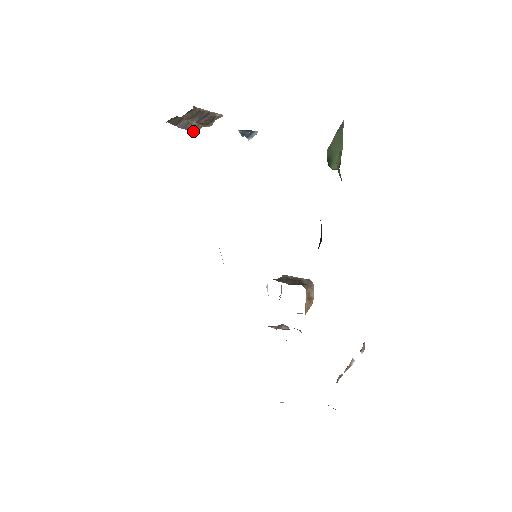
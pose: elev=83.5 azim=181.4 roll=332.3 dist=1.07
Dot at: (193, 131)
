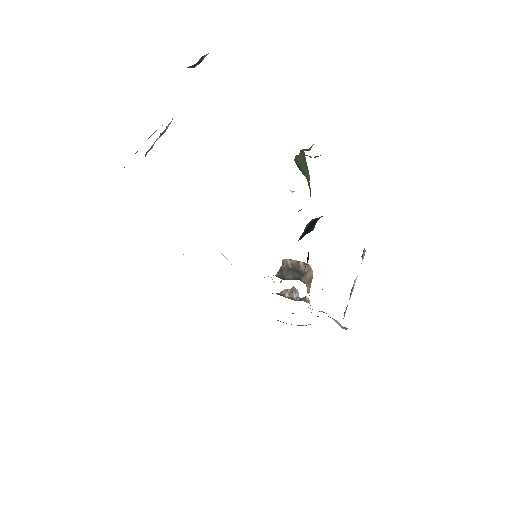
Dot at: occluded
